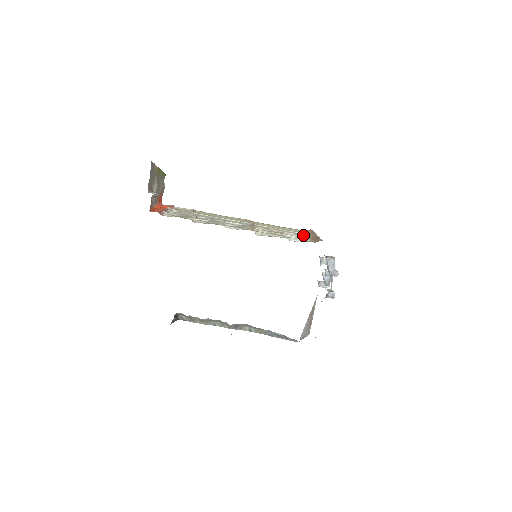
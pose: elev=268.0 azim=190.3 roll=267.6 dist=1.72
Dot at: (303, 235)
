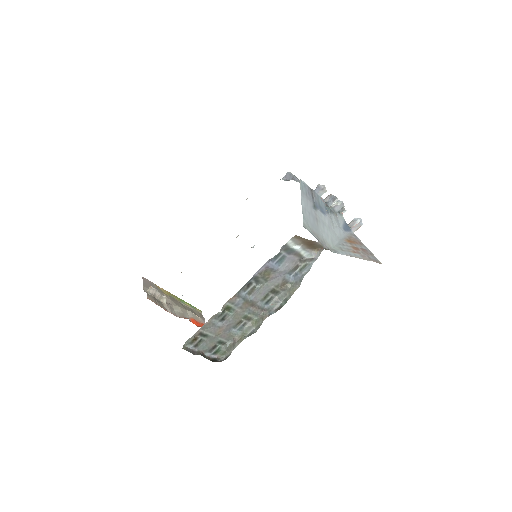
Dot at: occluded
